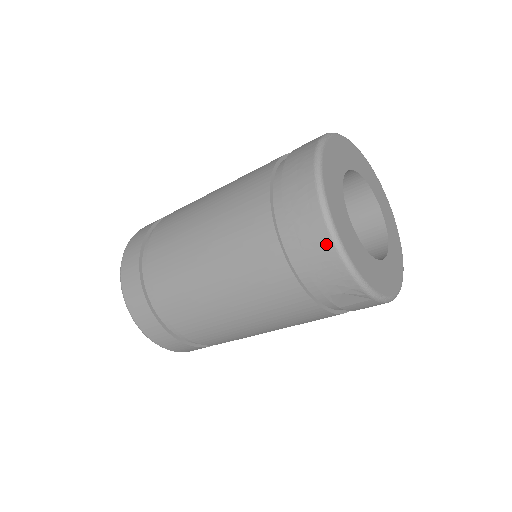
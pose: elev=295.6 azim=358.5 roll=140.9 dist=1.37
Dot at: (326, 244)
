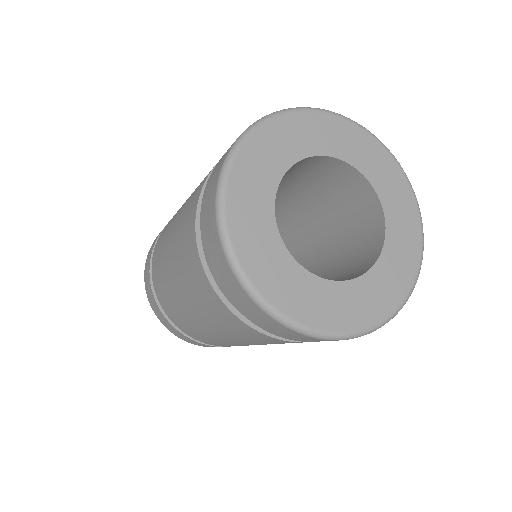
Dot at: (249, 302)
